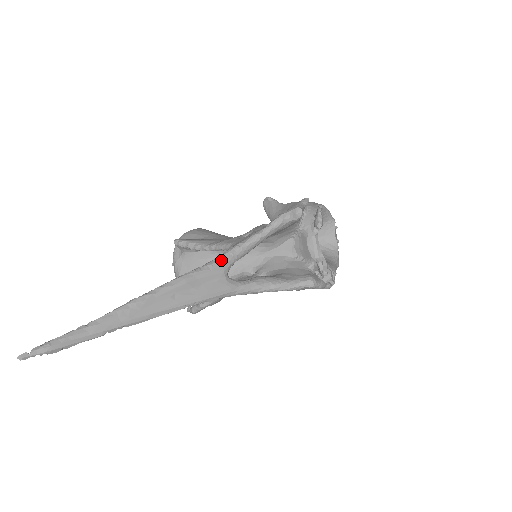
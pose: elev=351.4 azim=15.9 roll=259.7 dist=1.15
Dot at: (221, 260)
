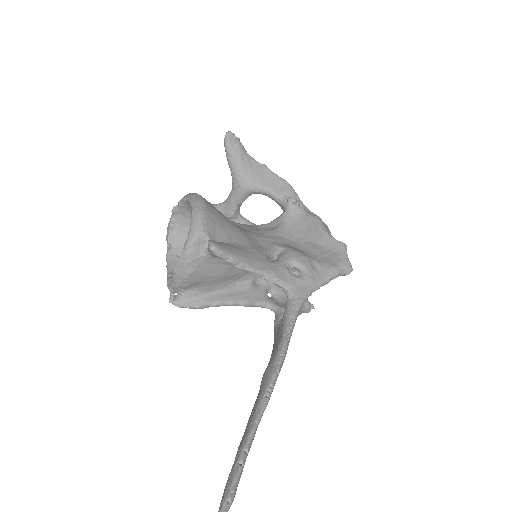
Dot at: occluded
